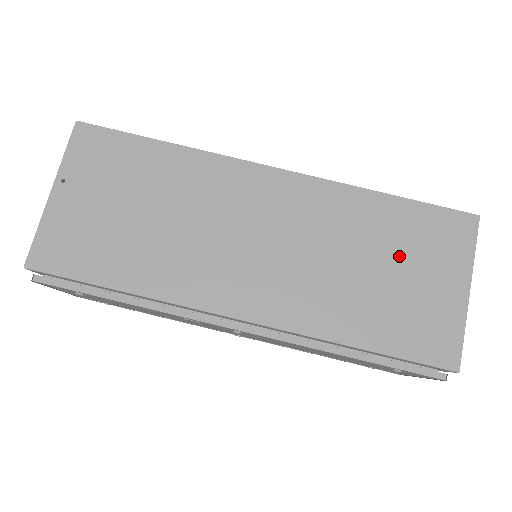
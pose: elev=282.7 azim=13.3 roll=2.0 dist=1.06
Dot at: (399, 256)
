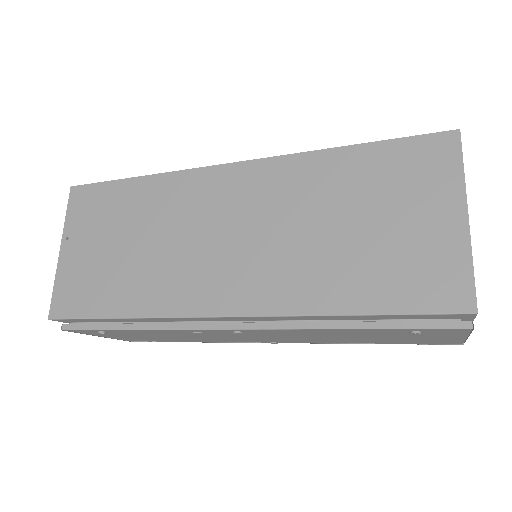
Dot at: (373, 204)
